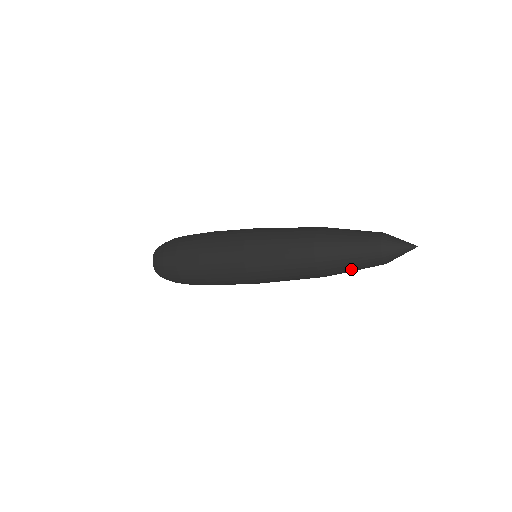
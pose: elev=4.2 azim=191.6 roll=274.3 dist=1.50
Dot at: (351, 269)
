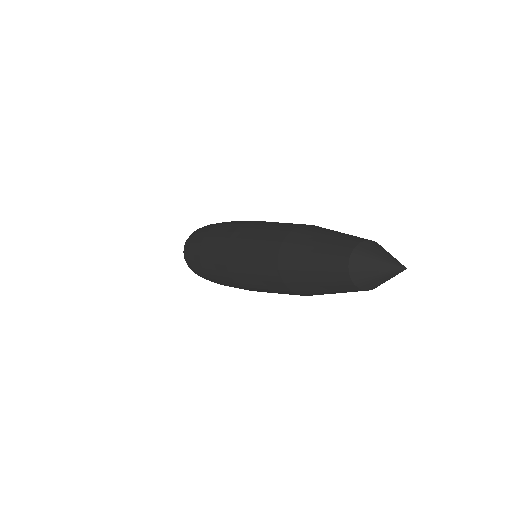
Dot at: (317, 285)
